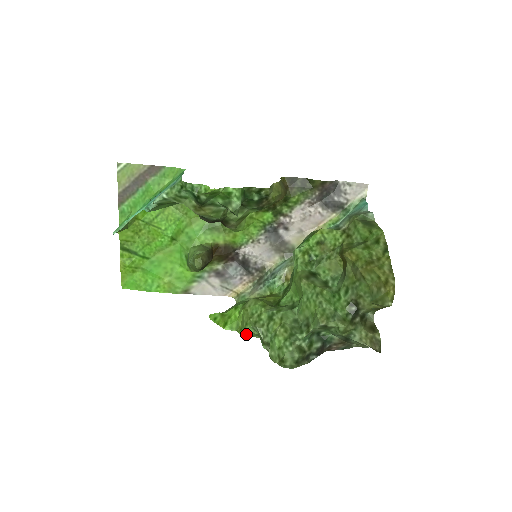
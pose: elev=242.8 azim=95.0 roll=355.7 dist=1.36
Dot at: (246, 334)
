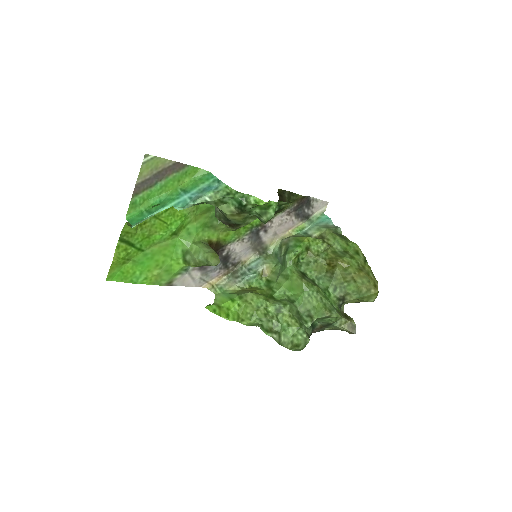
Dot at: (250, 324)
